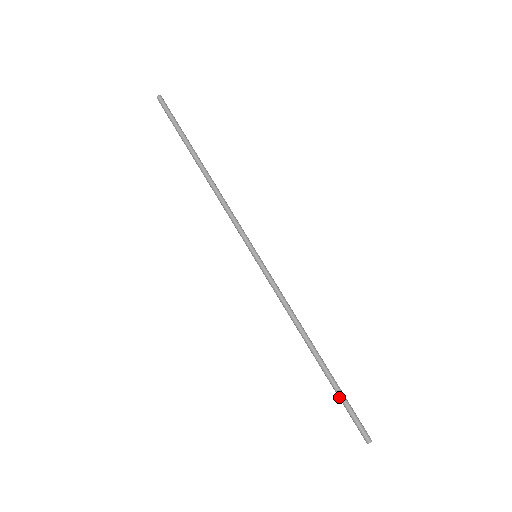
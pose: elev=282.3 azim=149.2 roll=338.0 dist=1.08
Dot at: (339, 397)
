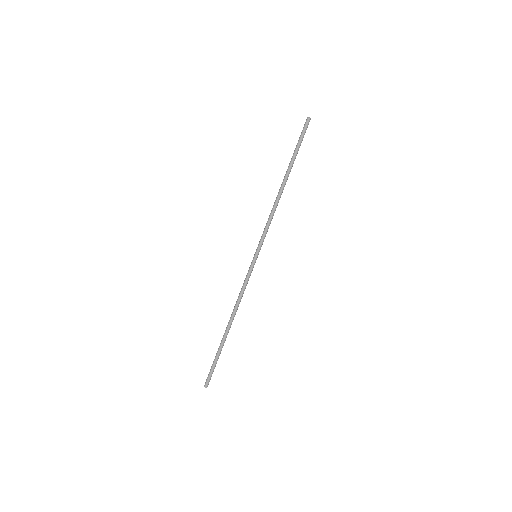
Dot at: (215, 356)
